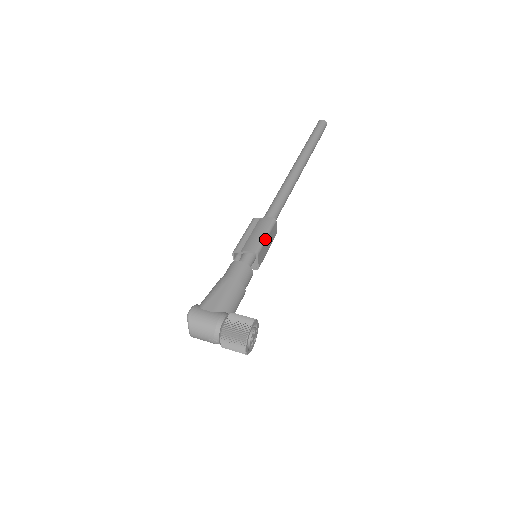
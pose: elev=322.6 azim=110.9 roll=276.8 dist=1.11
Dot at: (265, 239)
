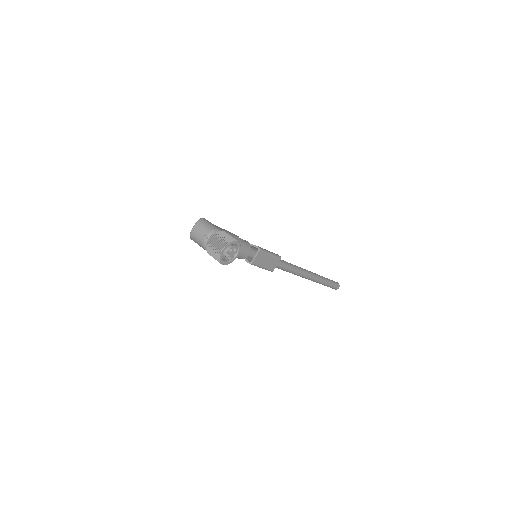
Dot at: (269, 253)
